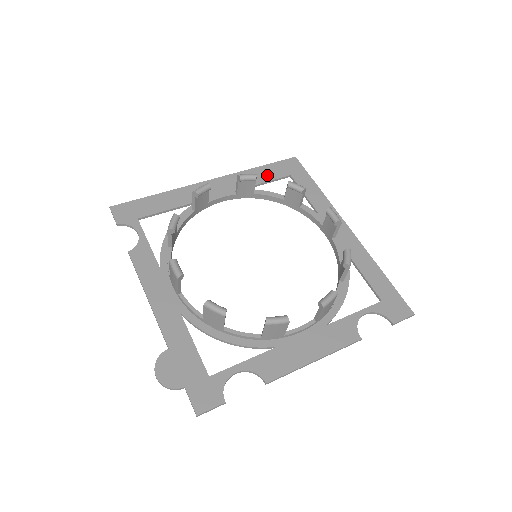
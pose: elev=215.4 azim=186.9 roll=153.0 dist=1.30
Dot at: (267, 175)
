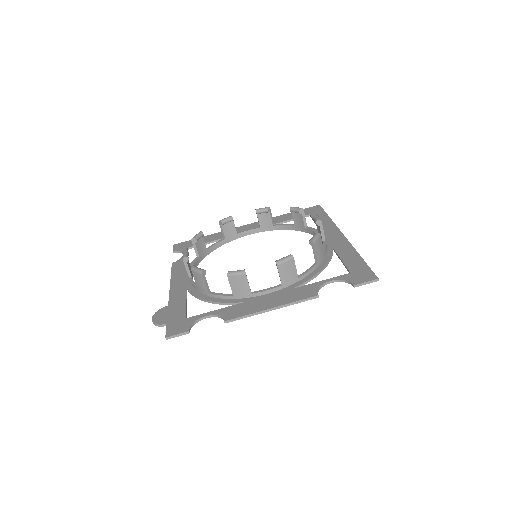
Dot at: (291, 217)
